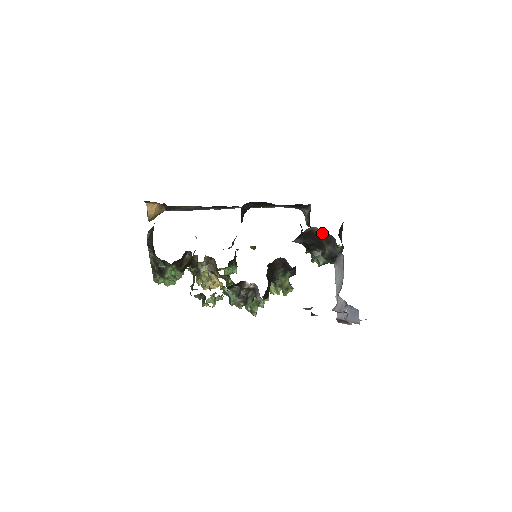
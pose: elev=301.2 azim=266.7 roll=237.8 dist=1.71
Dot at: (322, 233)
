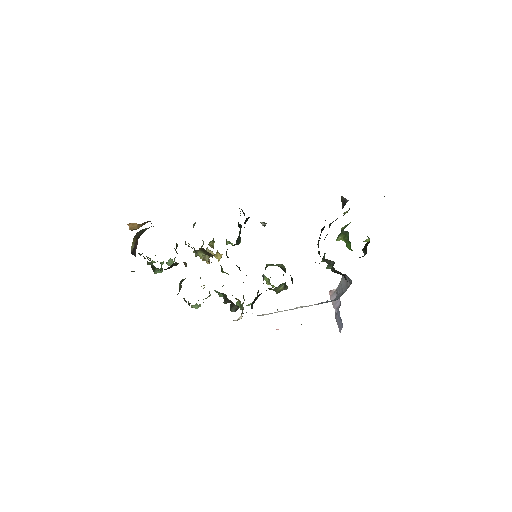
Dot at: occluded
